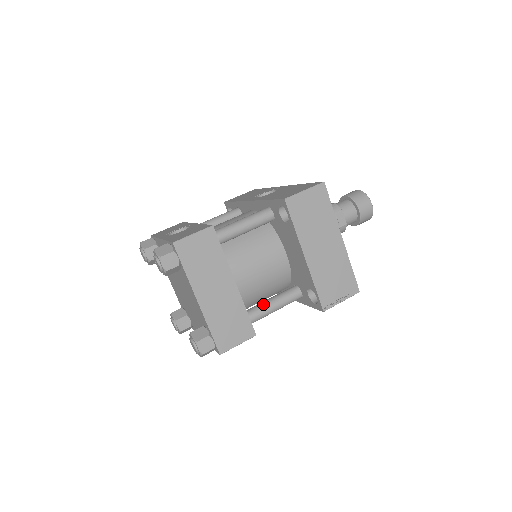
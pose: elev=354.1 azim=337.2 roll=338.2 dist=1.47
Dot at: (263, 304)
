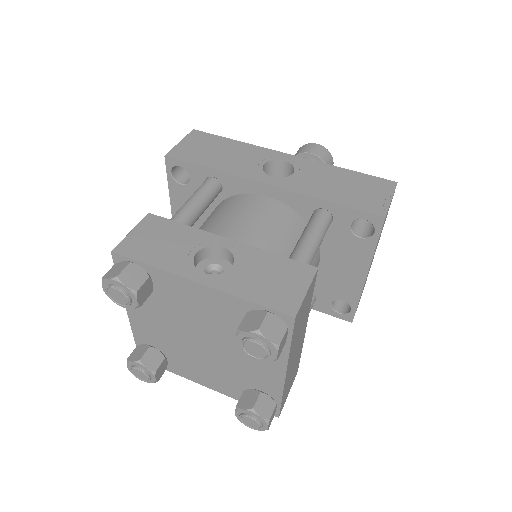
Dot at: occluded
